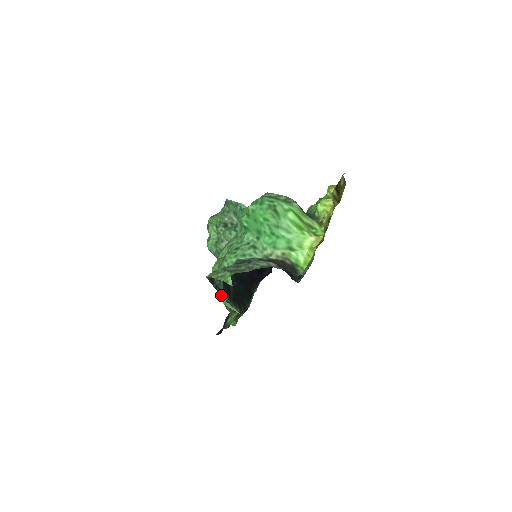
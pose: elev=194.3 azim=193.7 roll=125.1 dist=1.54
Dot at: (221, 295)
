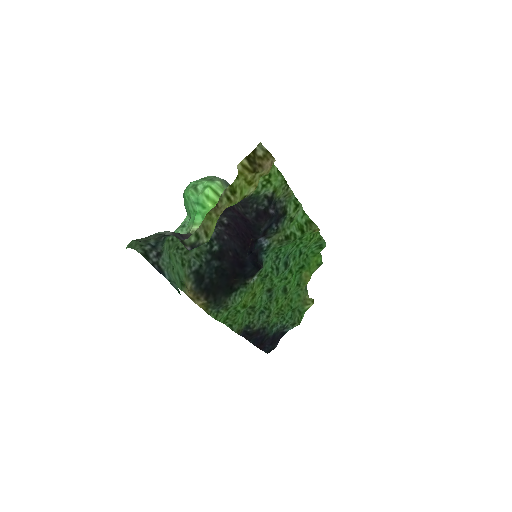
Dot at: (159, 272)
